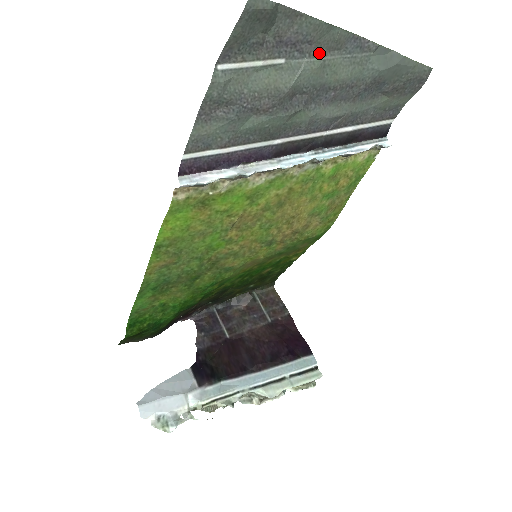
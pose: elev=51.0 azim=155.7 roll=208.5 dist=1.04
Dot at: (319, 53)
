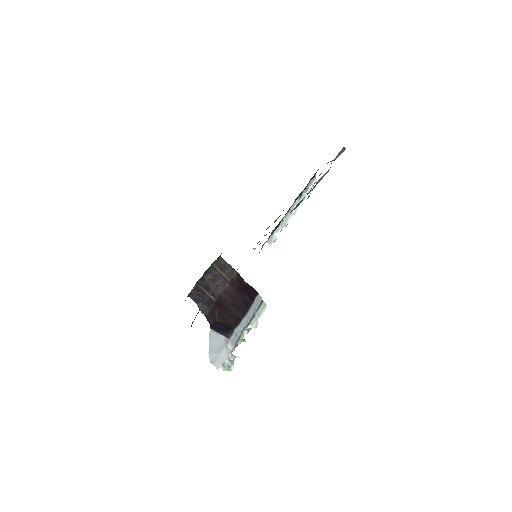
Dot at: occluded
